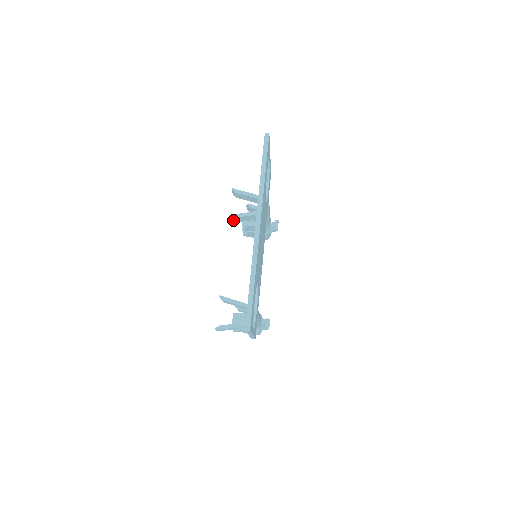
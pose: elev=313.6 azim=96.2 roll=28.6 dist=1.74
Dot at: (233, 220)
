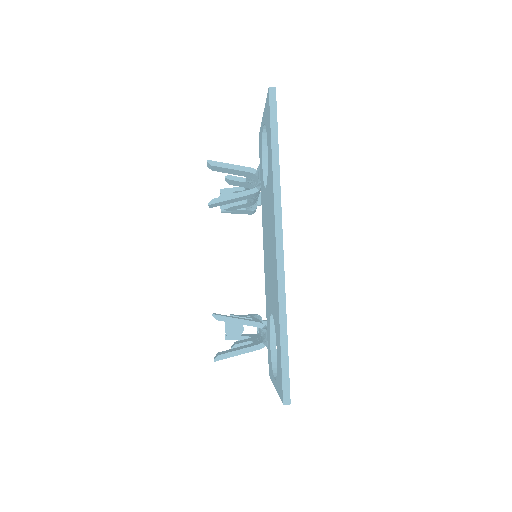
Dot at: (214, 205)
